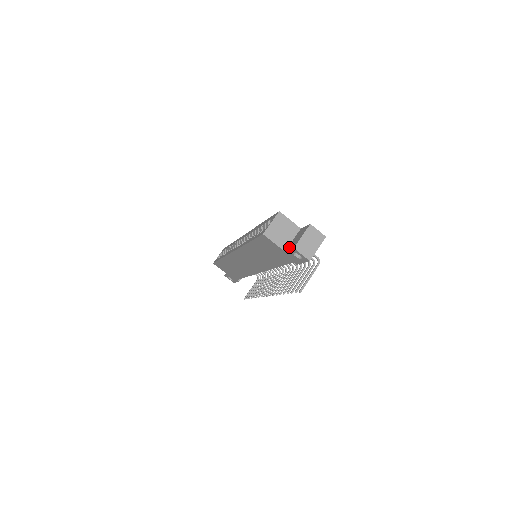
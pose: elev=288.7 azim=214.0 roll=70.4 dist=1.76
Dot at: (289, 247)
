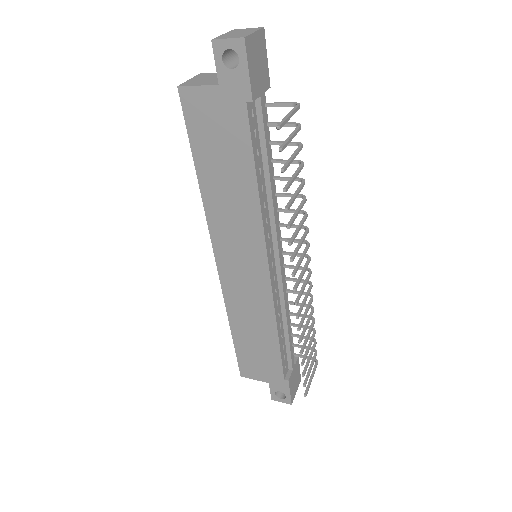
Dot at: (219, 71)
